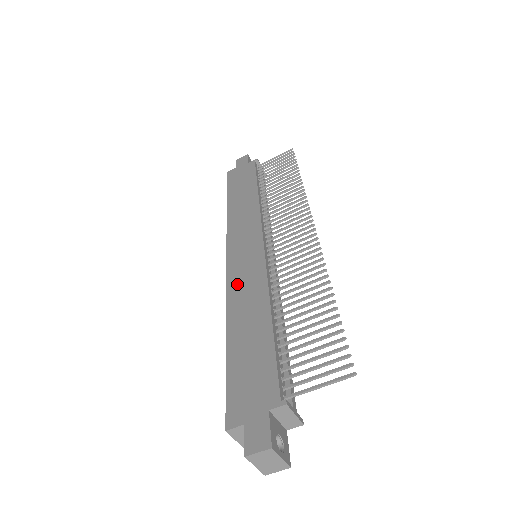
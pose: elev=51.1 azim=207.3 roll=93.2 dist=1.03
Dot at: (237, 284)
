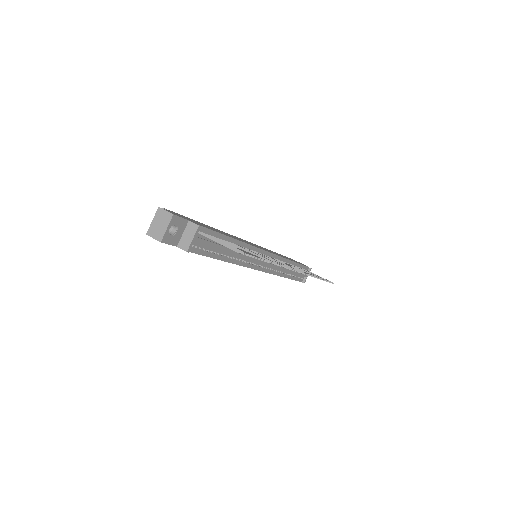
Dot at: occluded
